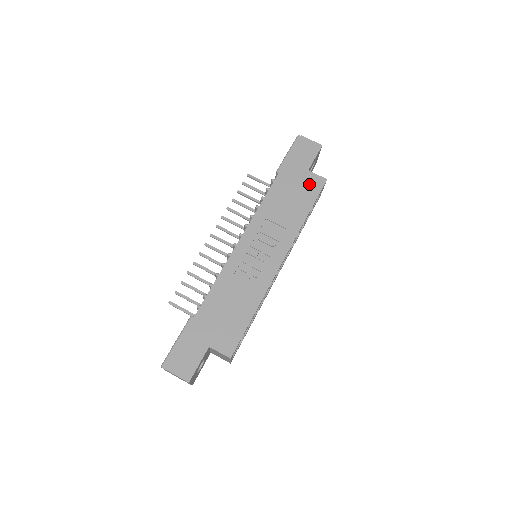
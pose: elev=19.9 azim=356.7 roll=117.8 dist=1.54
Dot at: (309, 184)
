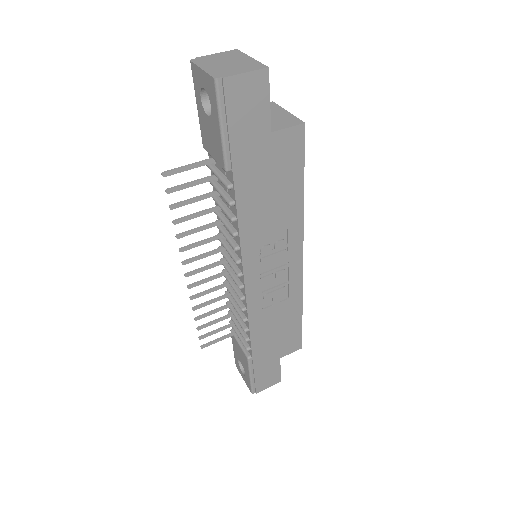
Dot at: (284, 153)
